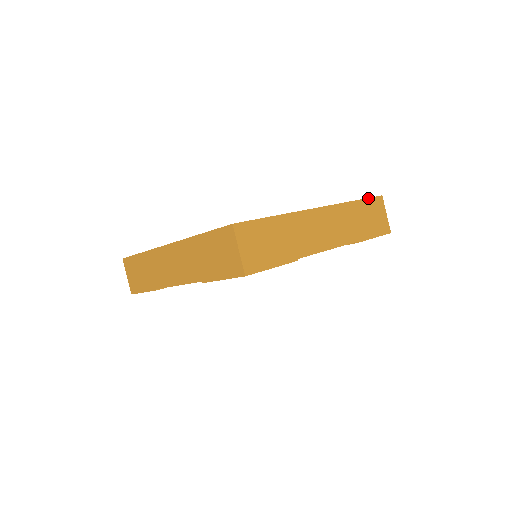
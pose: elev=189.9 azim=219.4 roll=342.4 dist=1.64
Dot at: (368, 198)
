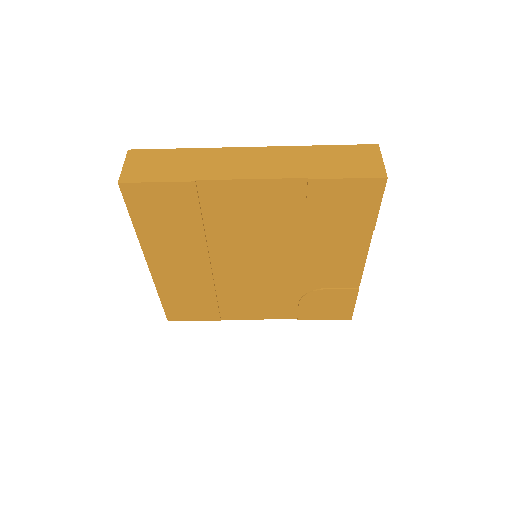
Dot at: occluded
